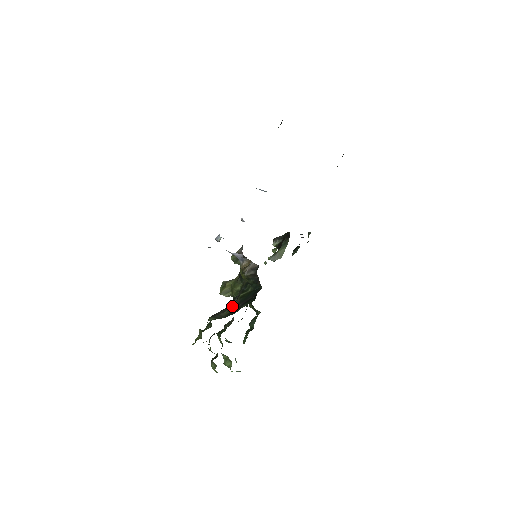
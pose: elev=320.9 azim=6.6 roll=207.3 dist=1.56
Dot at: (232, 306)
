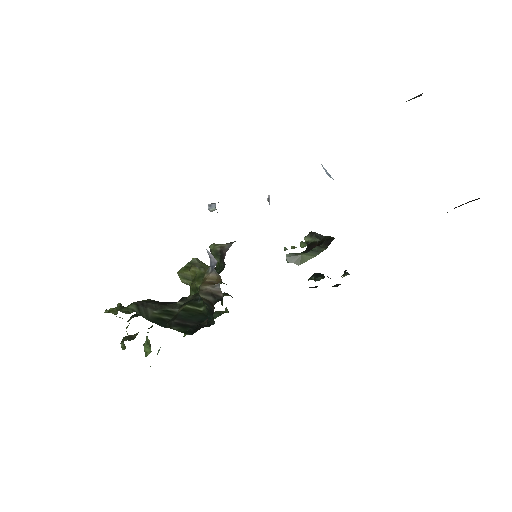
Dot at: (168, 311)
